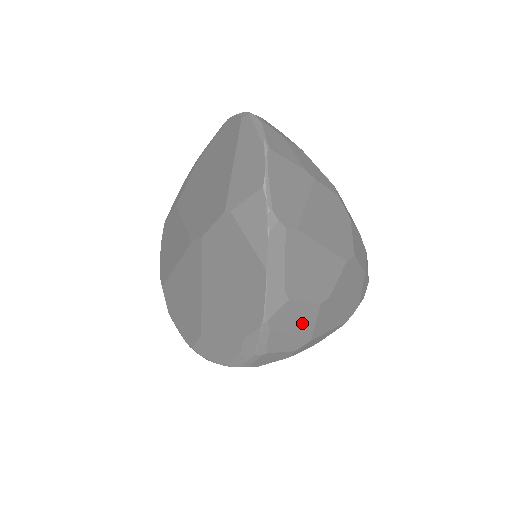
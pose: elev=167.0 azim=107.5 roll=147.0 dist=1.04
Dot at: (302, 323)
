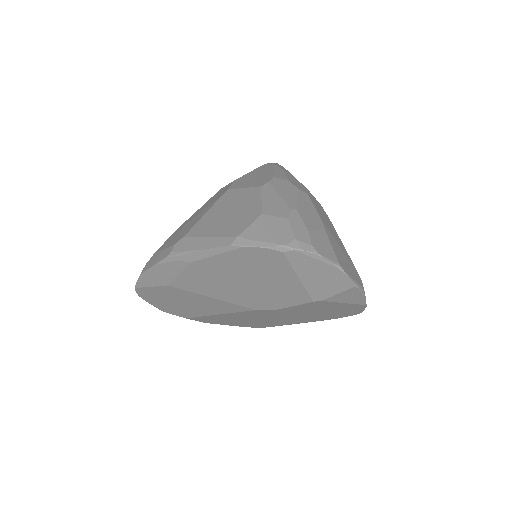
Dot at: occluded
